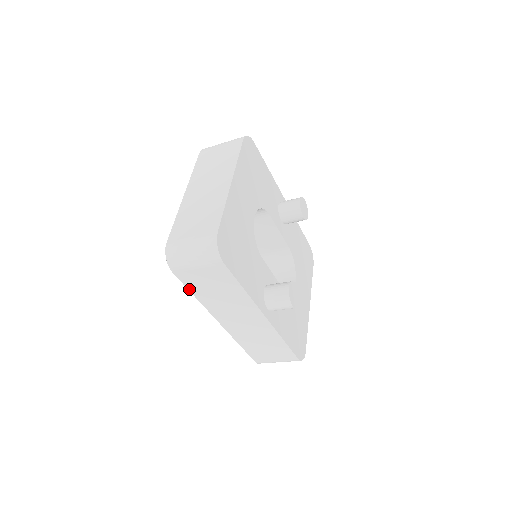
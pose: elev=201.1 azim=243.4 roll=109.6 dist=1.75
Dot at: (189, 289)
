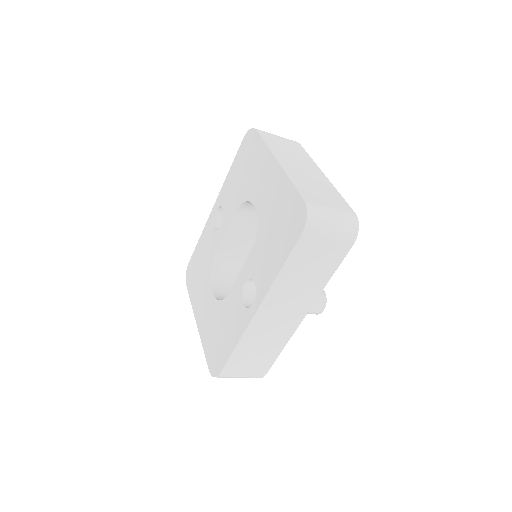
Dot at: (288, 259)
